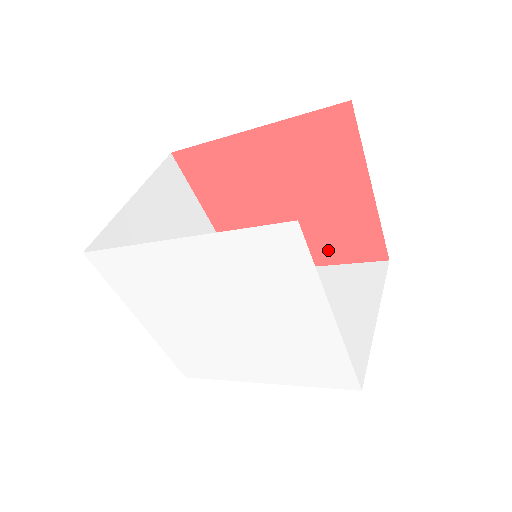
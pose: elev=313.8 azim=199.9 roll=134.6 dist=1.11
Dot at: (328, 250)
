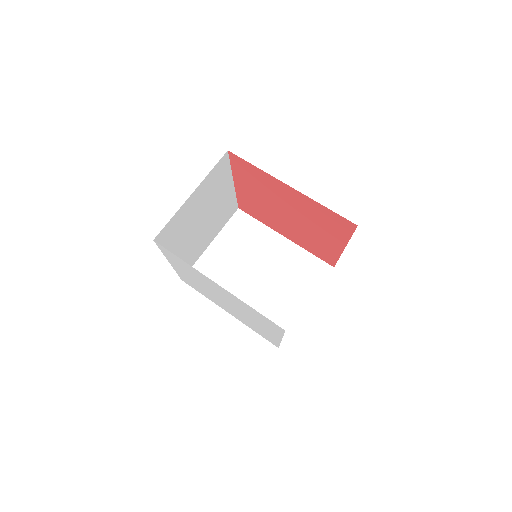
Dot at: (302, 242)
